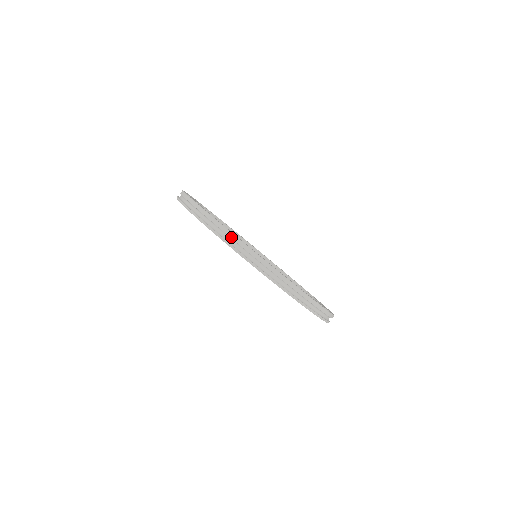
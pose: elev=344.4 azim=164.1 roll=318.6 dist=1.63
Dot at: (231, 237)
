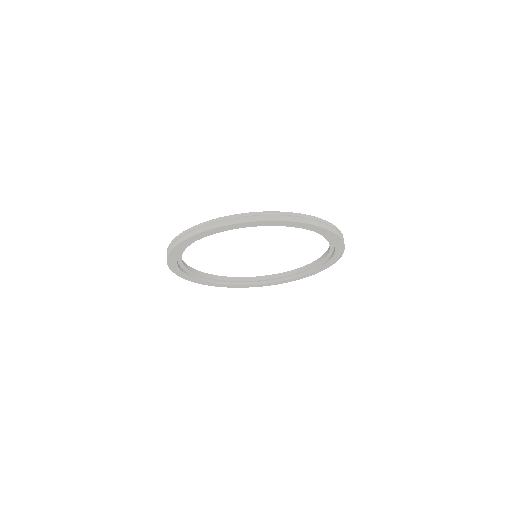
Dot at: (305, 217)
